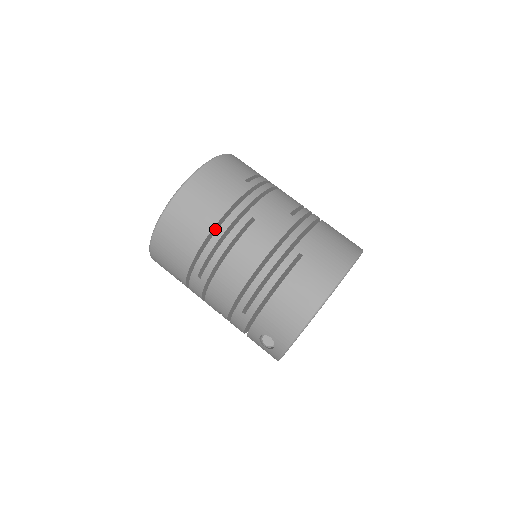
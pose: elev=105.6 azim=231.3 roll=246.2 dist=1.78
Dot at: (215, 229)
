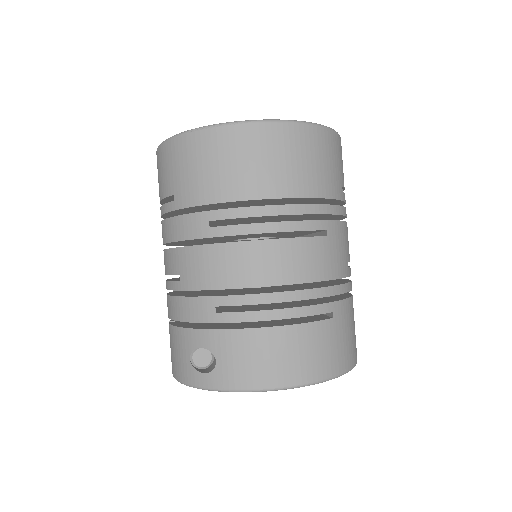
Dot at: (282, 199)
